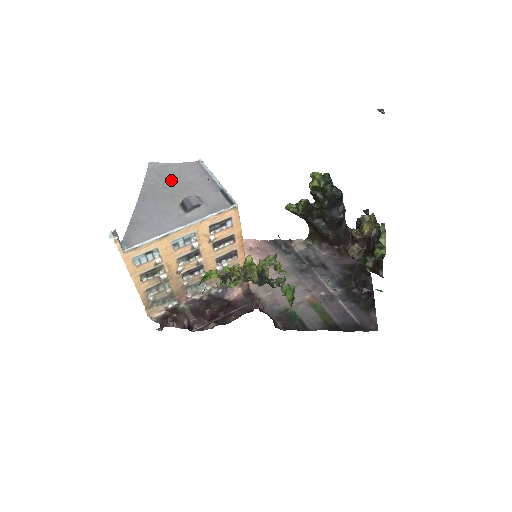
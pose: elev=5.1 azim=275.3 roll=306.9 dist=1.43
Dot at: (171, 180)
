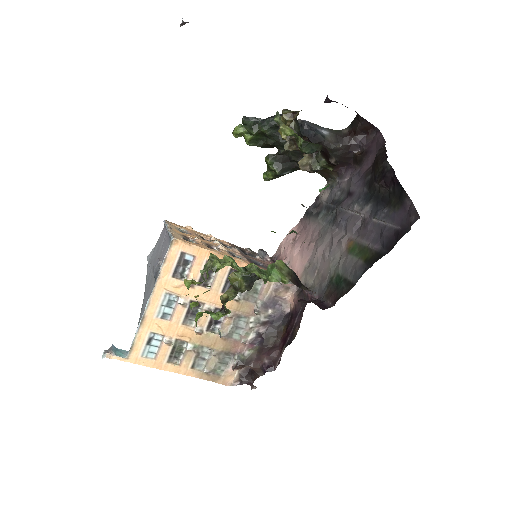
Dot at: (155, 259)
